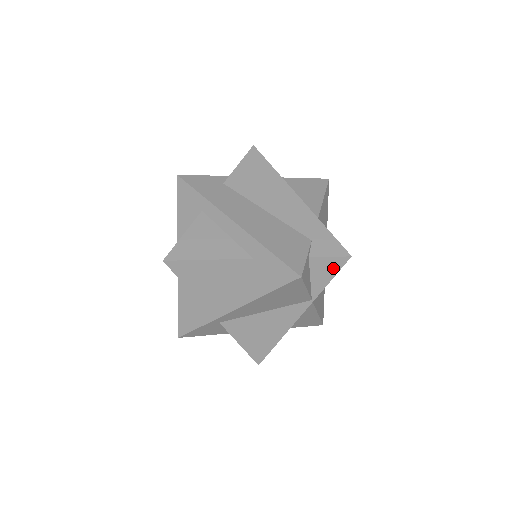
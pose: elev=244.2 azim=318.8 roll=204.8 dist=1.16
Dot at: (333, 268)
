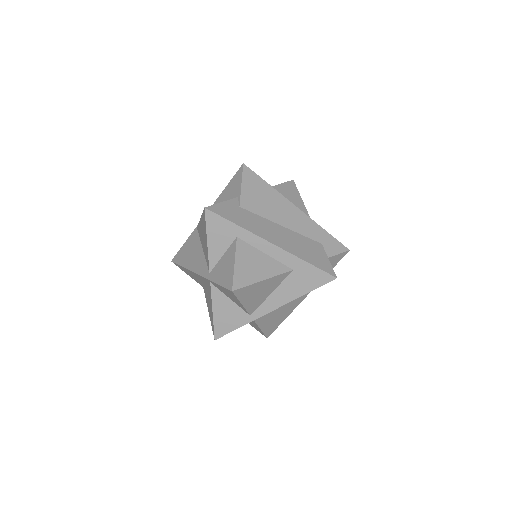
Dot at: (337, 260)
